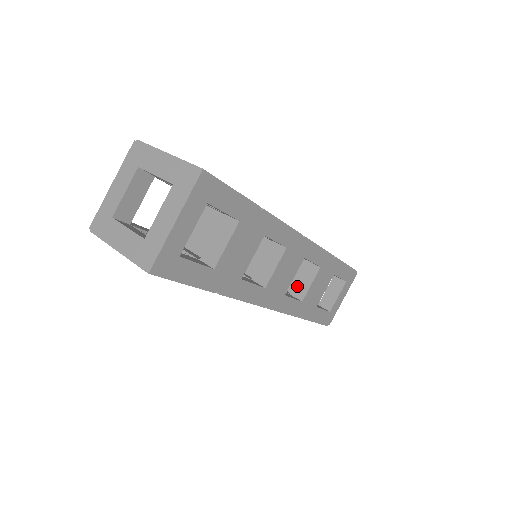
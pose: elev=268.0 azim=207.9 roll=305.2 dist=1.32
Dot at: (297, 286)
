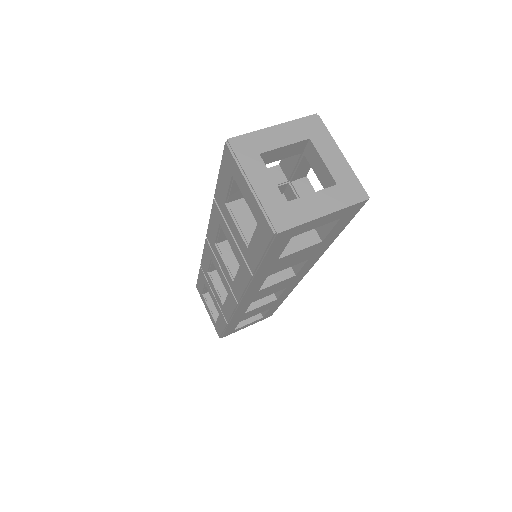
Dot at: occluded
